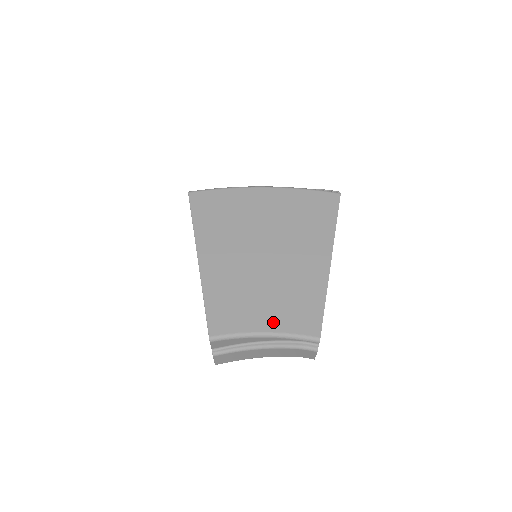
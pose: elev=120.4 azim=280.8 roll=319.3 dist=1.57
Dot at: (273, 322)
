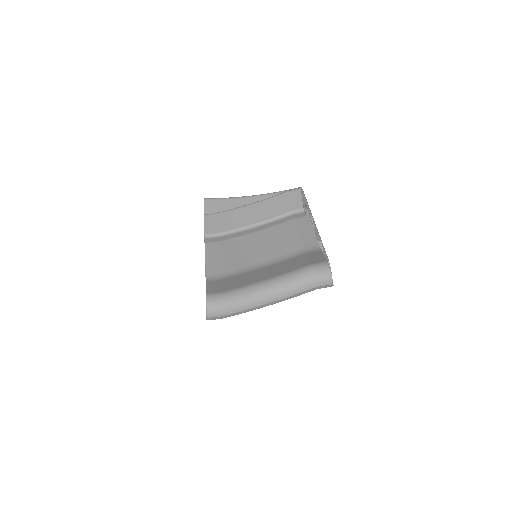
Dot at: occluded
